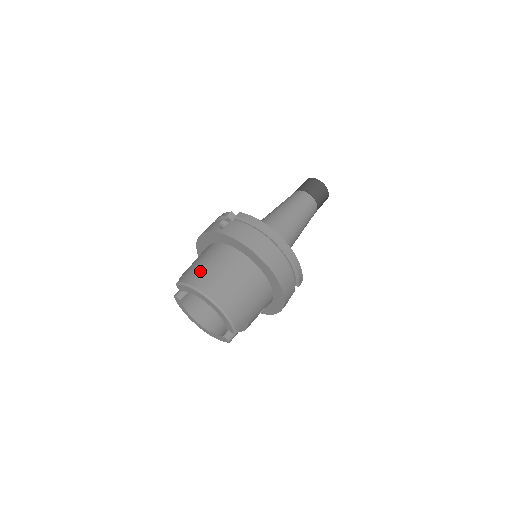
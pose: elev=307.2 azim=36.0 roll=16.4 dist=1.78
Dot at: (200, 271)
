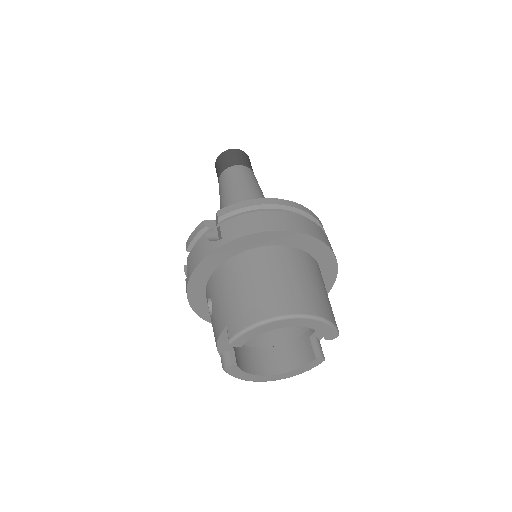
Dot at: (247, 301)
